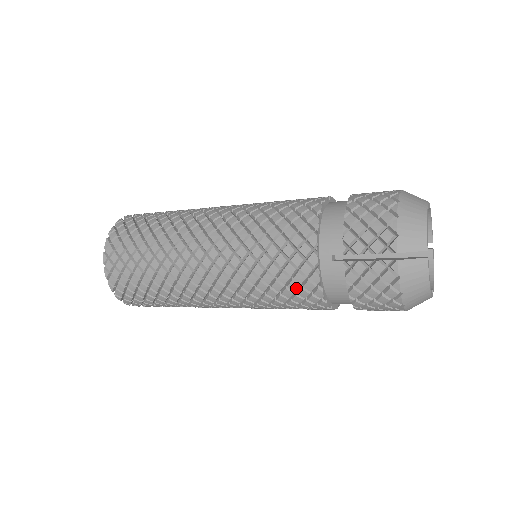
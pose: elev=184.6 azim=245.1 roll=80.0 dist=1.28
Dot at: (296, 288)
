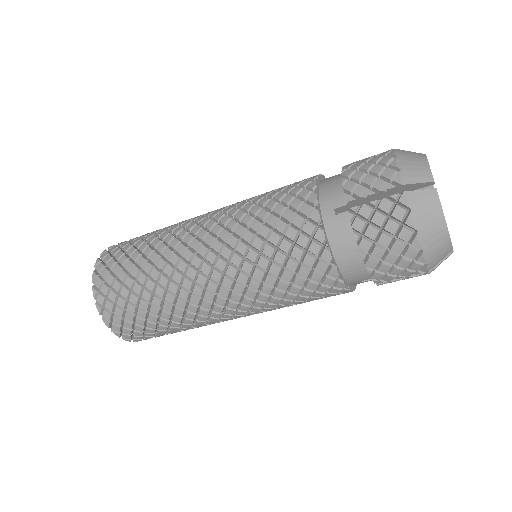
Dot at: (300, 254)
